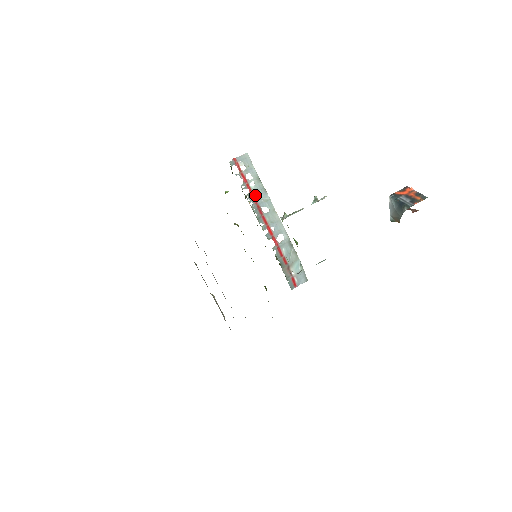
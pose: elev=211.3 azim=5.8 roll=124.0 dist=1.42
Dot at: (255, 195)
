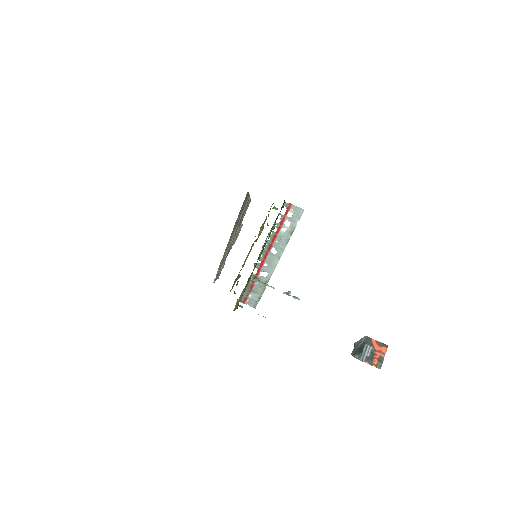
Dot at: (277, 237)
